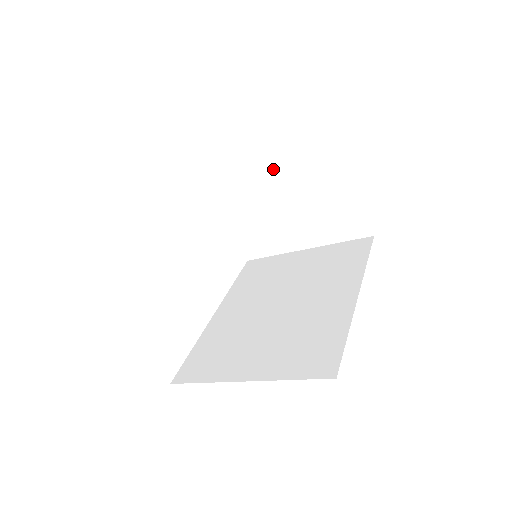
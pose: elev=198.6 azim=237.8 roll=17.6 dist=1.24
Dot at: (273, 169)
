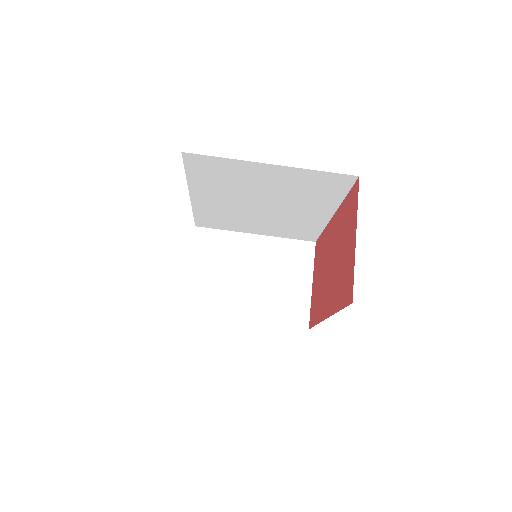
Dot at: (257, 244)
